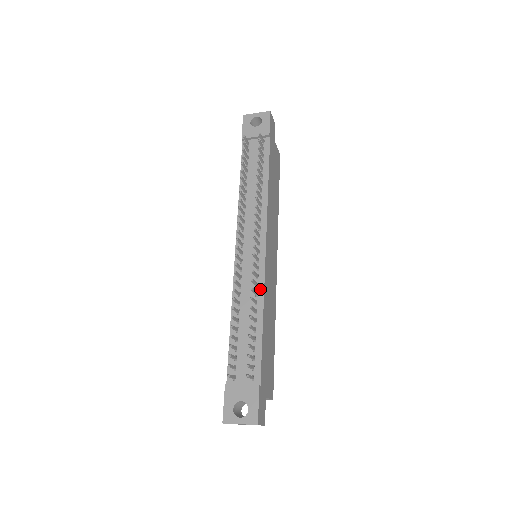
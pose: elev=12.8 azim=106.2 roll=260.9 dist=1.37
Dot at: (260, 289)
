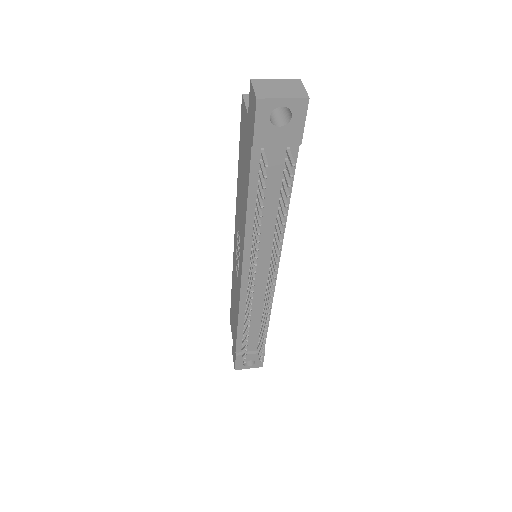
Dot at: occluded
